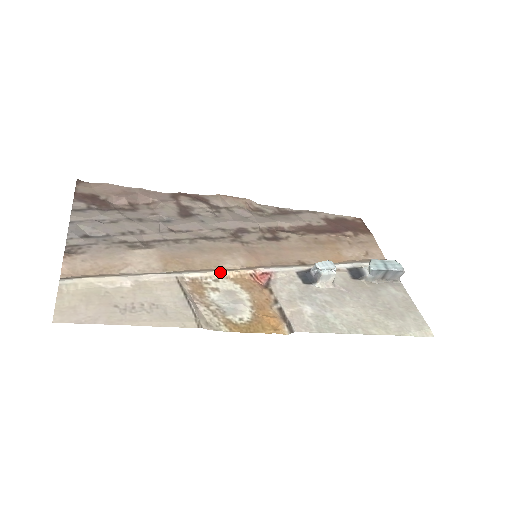
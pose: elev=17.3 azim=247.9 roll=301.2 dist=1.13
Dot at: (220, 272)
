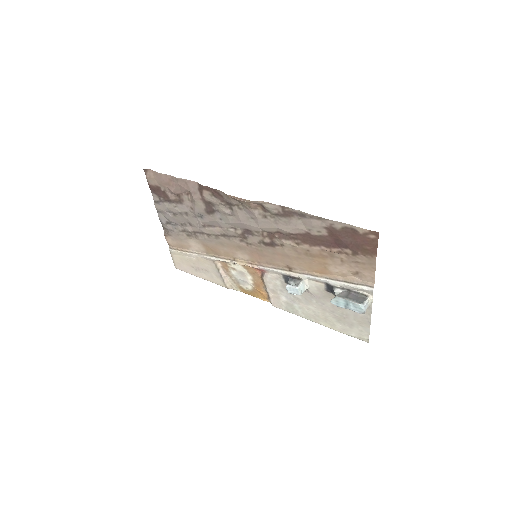
Dot at: (234, 263)
